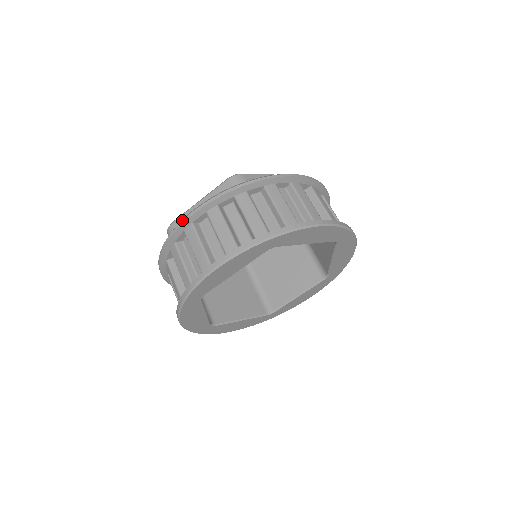
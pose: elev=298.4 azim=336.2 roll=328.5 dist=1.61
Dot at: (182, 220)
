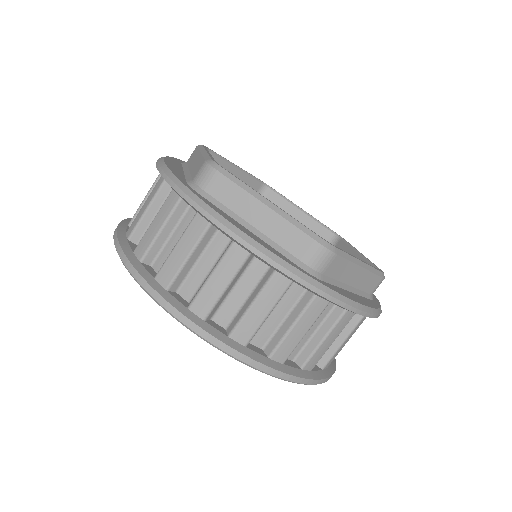
Dot at: (159, 158)
